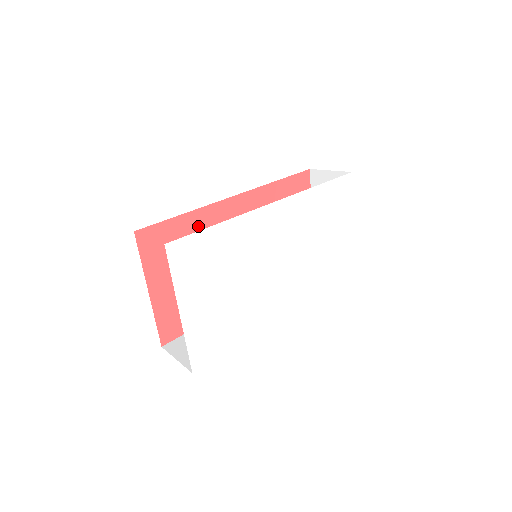
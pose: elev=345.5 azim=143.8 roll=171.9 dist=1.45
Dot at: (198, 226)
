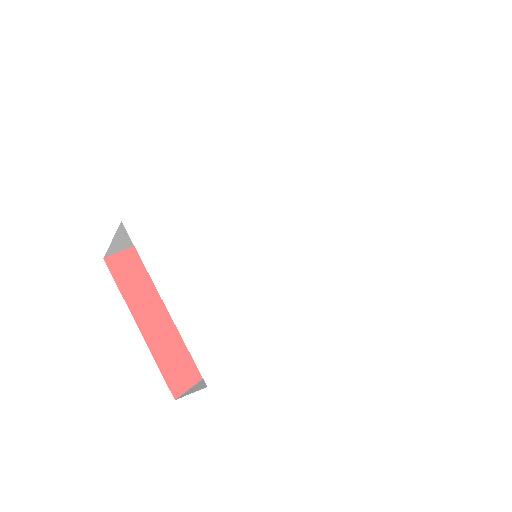
Dot at: occluded
